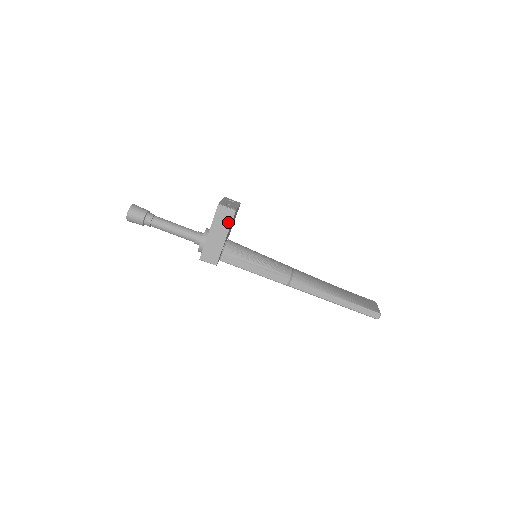
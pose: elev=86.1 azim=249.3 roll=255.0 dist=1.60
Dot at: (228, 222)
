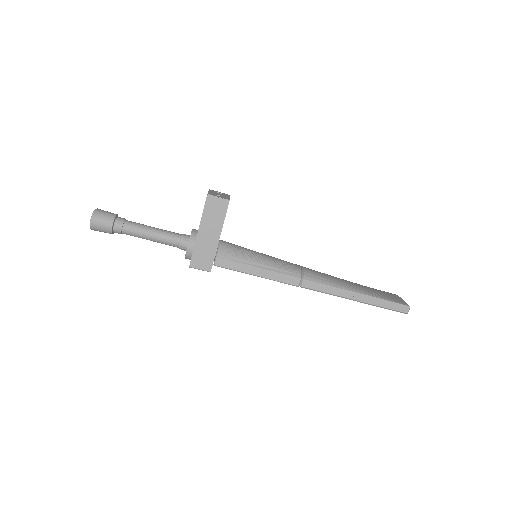
Dot at: (221, 216)
